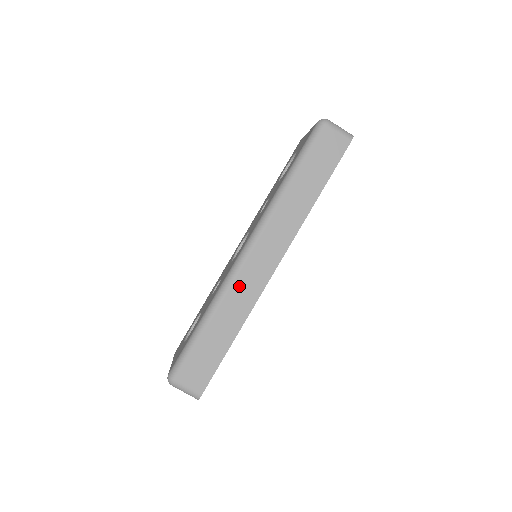
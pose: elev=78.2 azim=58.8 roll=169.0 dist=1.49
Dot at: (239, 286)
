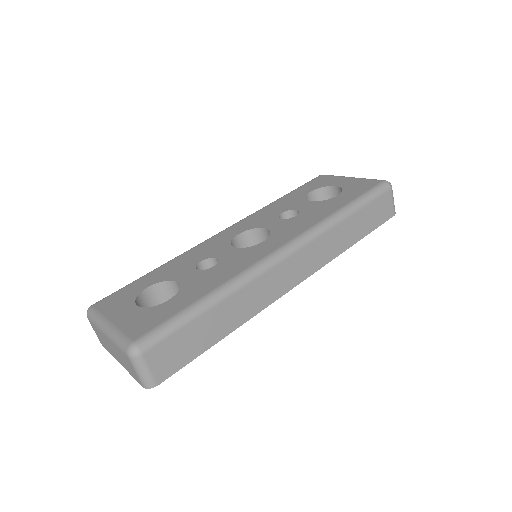
Dot at: (262, 283)
